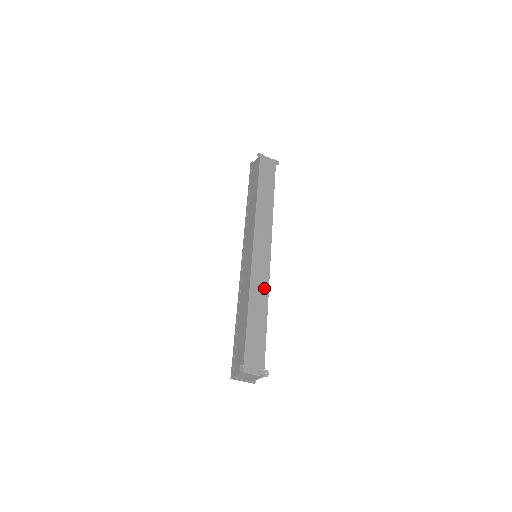
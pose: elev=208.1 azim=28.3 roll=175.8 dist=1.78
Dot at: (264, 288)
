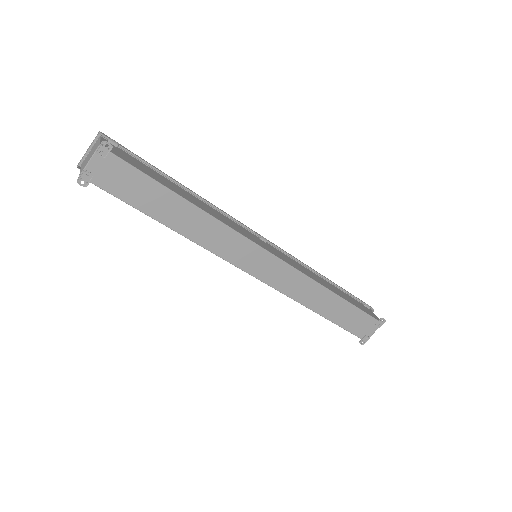
Dot at: (307, 284)
